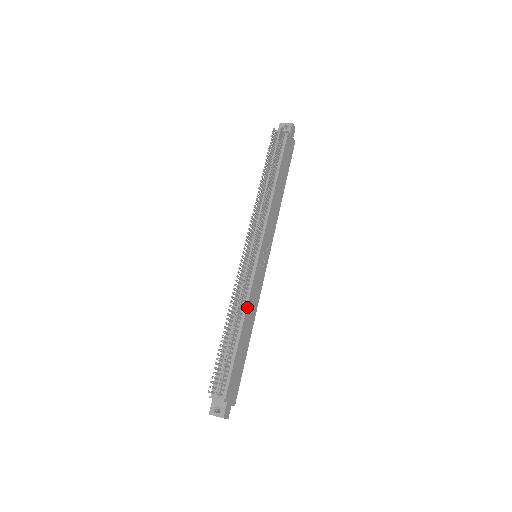
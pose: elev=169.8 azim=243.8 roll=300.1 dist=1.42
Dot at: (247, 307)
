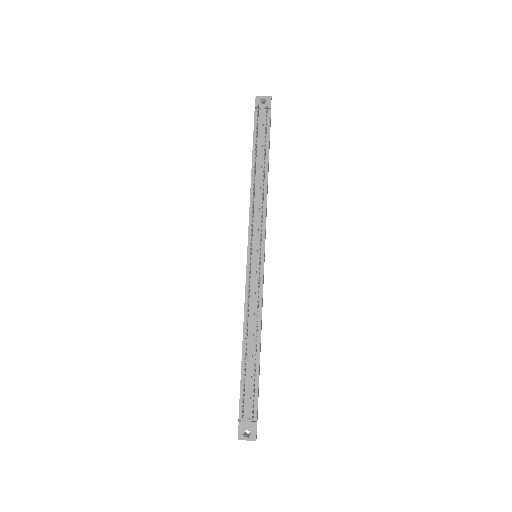
Dot at: (261, 317)
